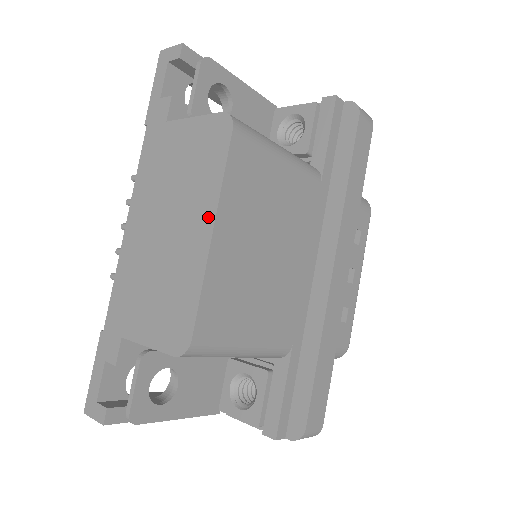
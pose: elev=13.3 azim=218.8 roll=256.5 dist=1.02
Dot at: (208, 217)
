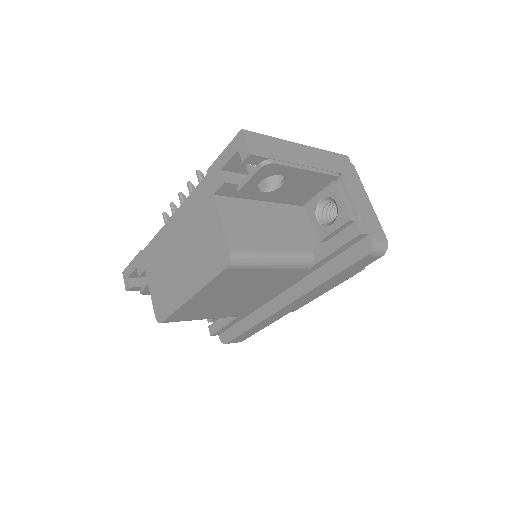
Dot at: (193, 288)
